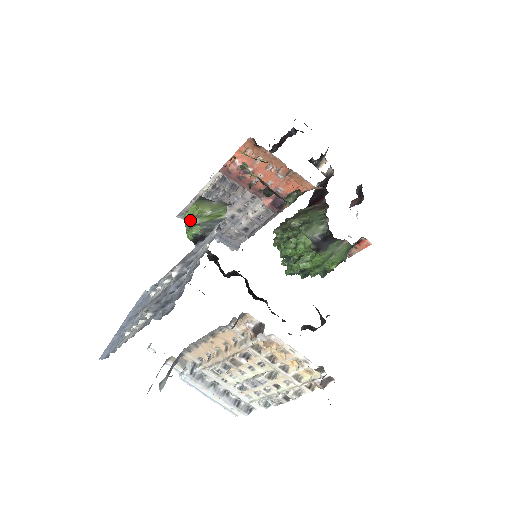
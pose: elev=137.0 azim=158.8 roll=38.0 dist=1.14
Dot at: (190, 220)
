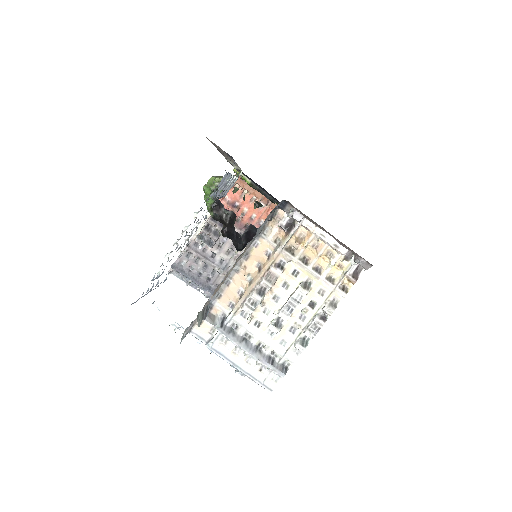
Dot at: (208, 192)
